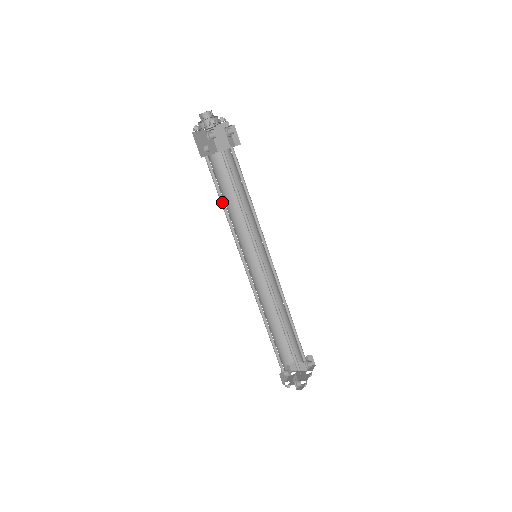
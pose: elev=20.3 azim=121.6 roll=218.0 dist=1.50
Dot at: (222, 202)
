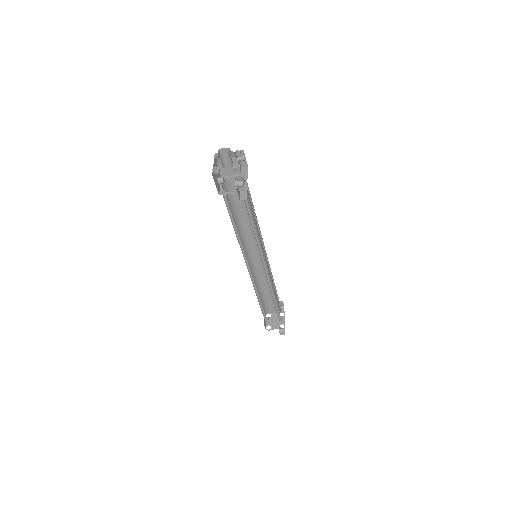
Dot at: (233, 225)
